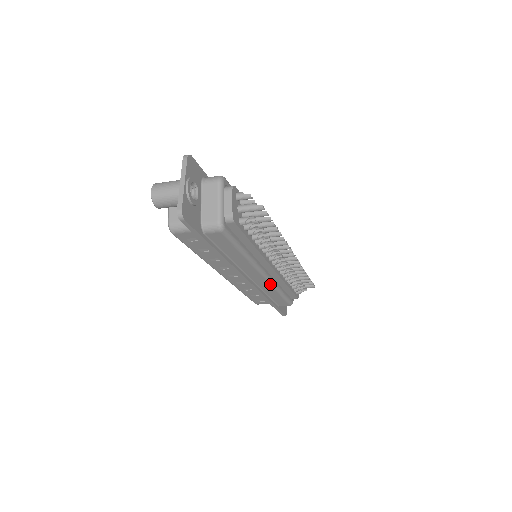
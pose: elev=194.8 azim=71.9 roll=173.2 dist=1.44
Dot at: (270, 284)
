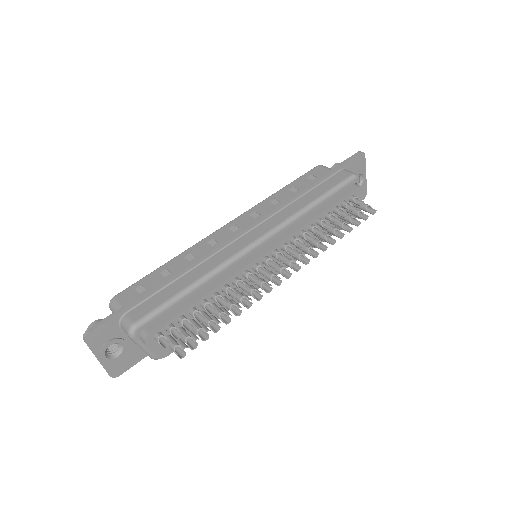
Dot at: occluded
